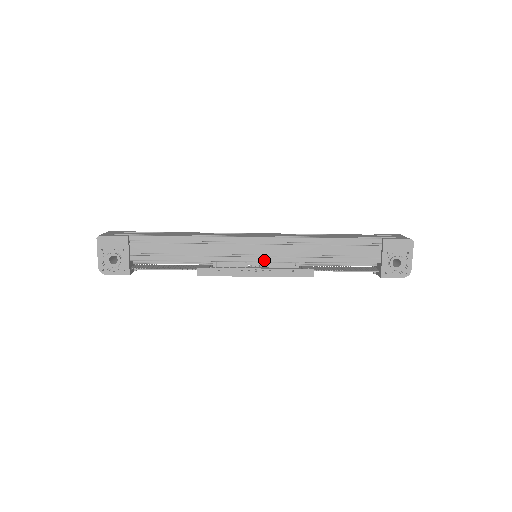
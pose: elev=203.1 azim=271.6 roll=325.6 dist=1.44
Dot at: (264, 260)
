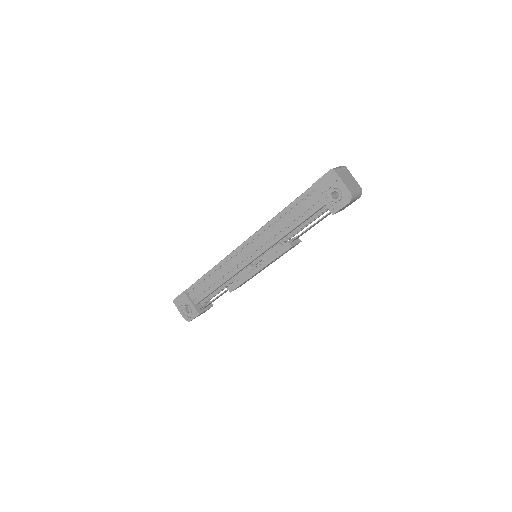
Dot at: (255, 257)
